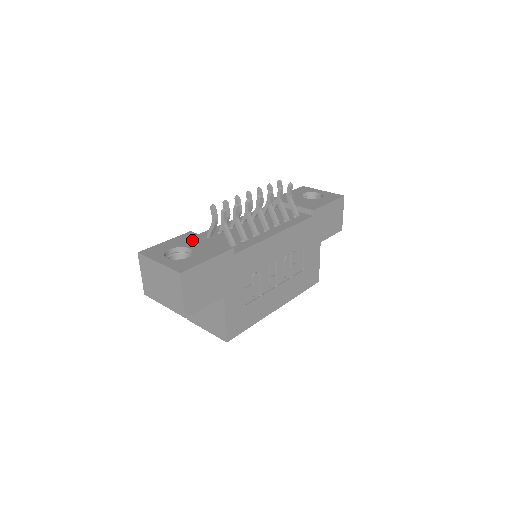
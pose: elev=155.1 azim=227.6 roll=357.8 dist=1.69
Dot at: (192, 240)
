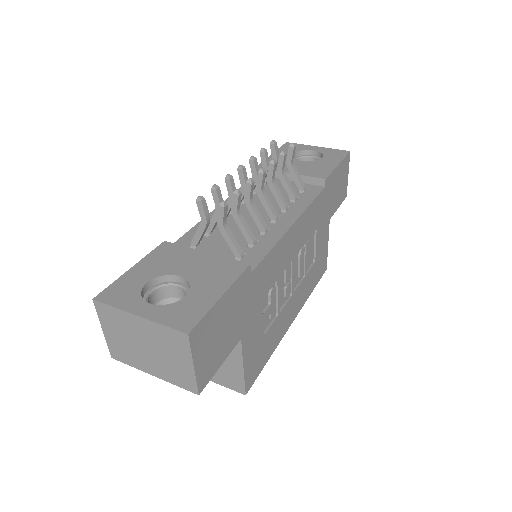
Dot at: (176, 258)
